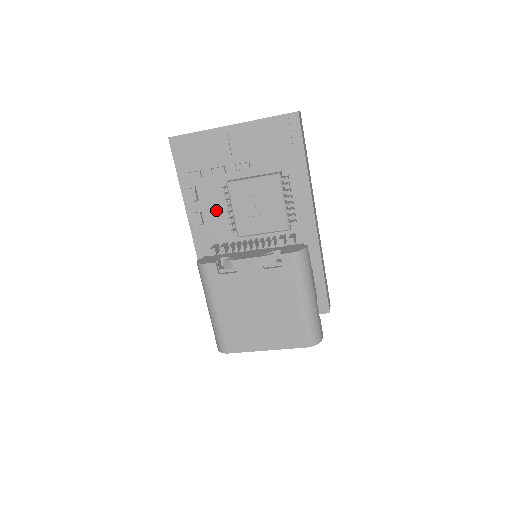
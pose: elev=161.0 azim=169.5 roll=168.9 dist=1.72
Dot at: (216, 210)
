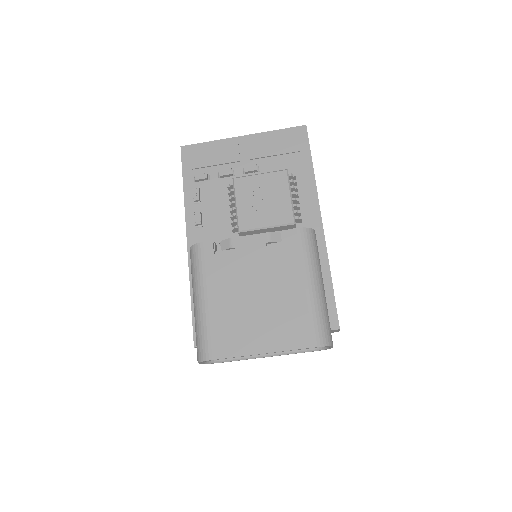
Dot at: (217, 212)
